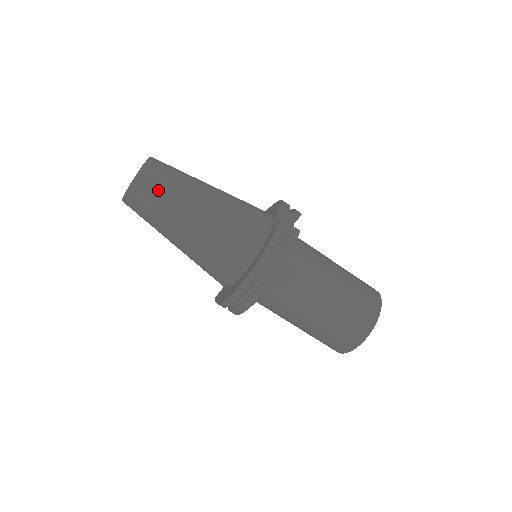
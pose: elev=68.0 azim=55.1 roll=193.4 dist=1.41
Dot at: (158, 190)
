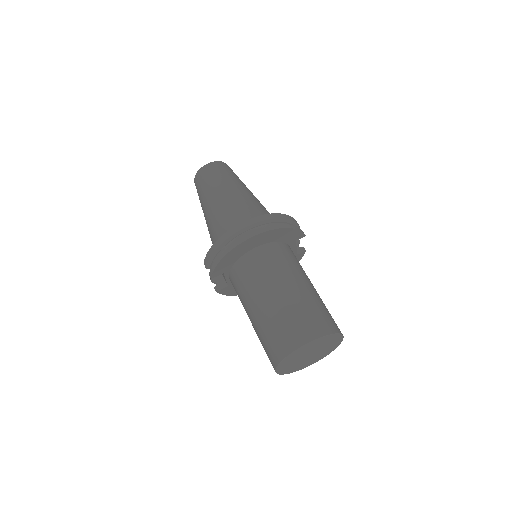
Dot at: (228, 171)
